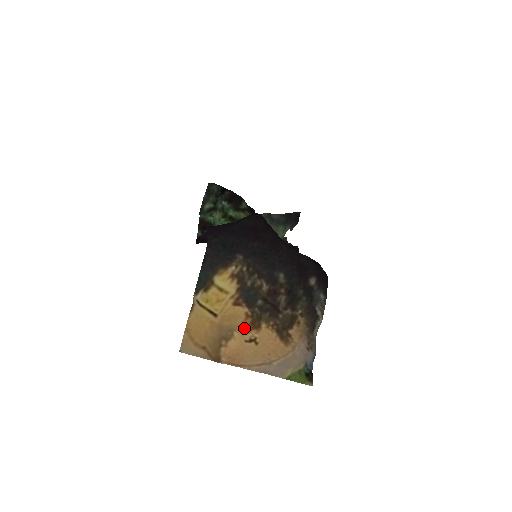
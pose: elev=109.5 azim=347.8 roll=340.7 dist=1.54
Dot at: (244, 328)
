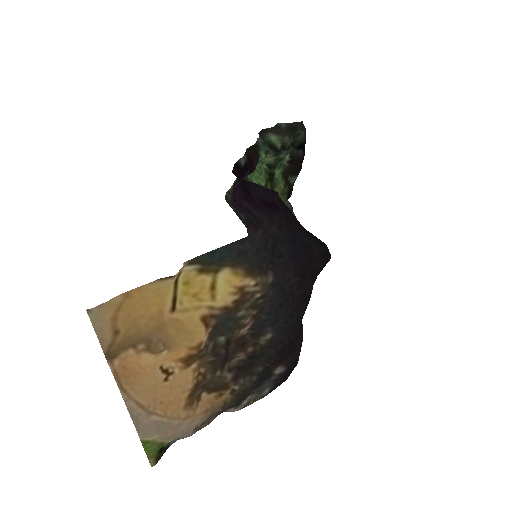
Dot at: (178, 353)
